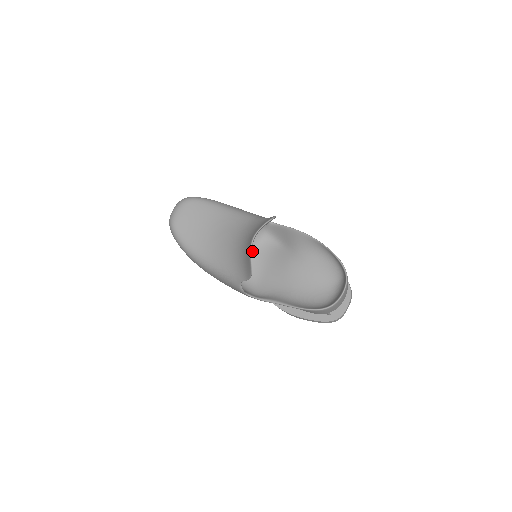
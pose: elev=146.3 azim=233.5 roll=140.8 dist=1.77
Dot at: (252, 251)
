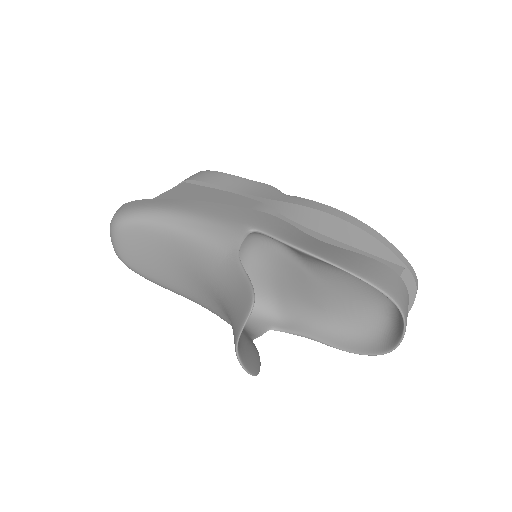
Dot at: (247, 261)
